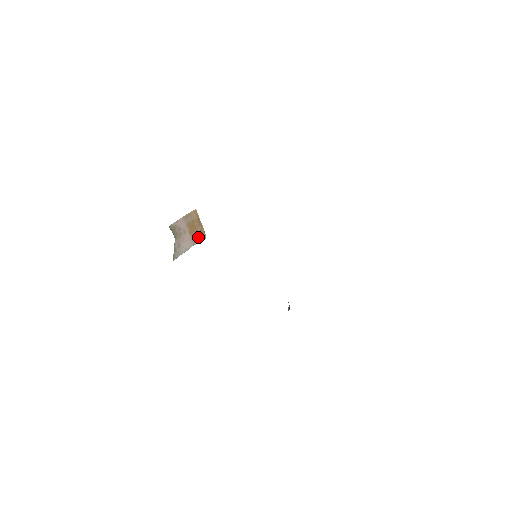
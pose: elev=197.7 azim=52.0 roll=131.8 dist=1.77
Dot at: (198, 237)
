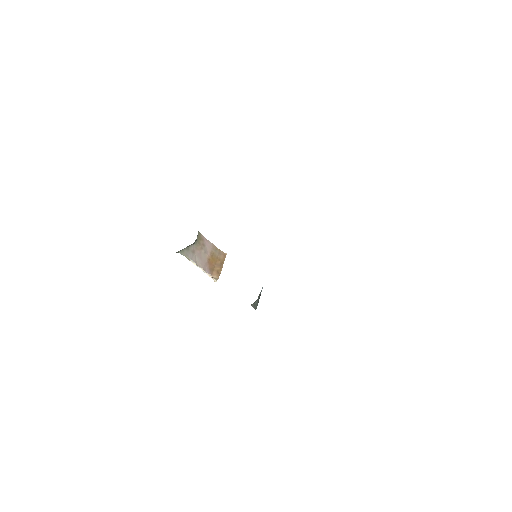
Dot at: (211, 272)
